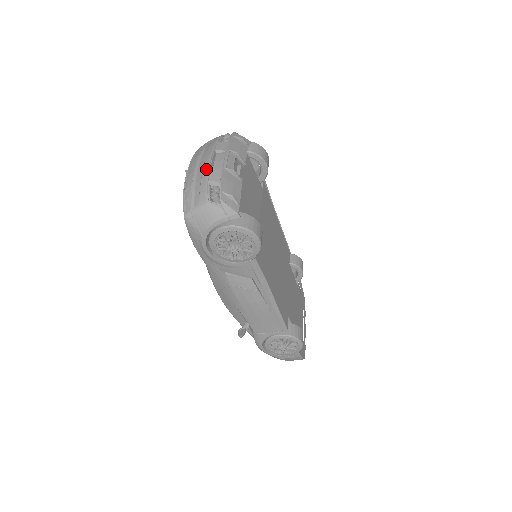
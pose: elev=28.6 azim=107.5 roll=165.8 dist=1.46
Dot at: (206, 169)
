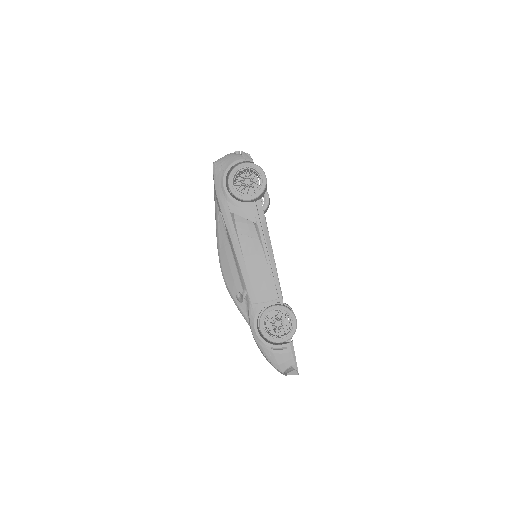
Dot at: occluded
